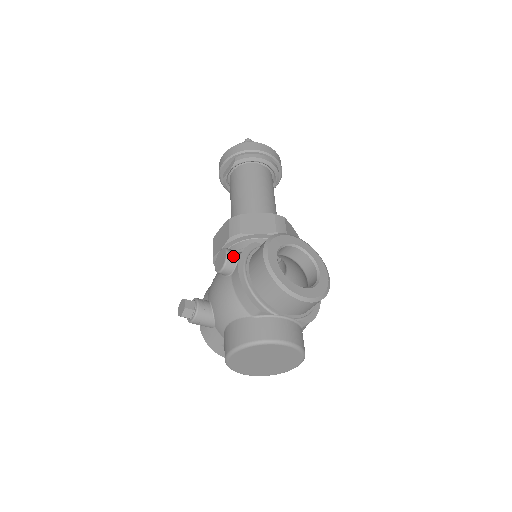
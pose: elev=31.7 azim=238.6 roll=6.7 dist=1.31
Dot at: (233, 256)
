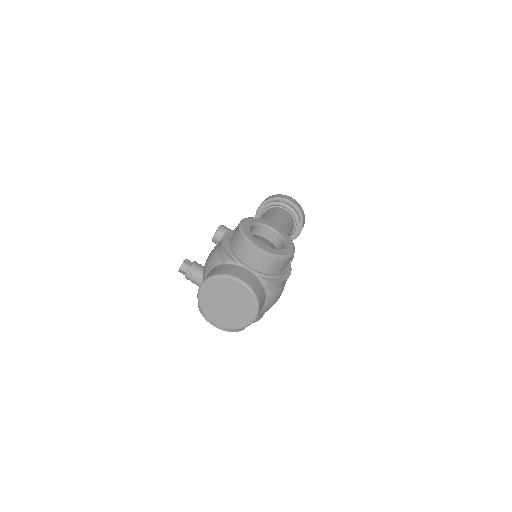
Dot at: (225, 228)
